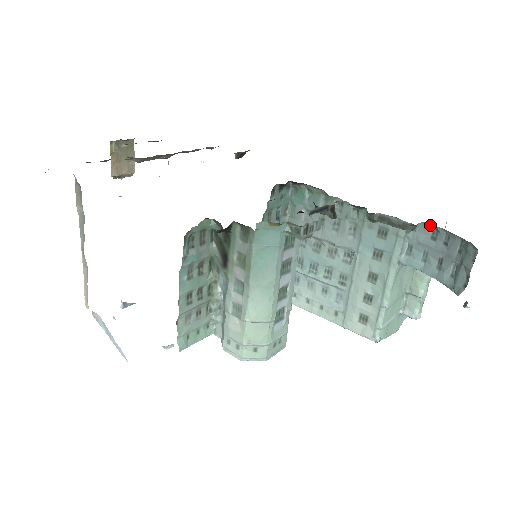
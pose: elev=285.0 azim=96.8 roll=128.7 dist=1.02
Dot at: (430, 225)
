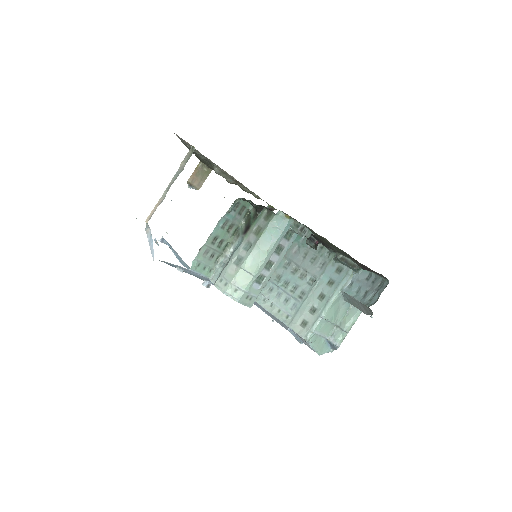
Dot at: (368, 271)
